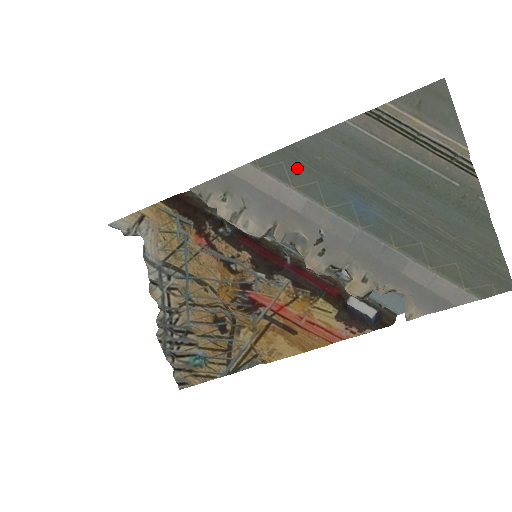
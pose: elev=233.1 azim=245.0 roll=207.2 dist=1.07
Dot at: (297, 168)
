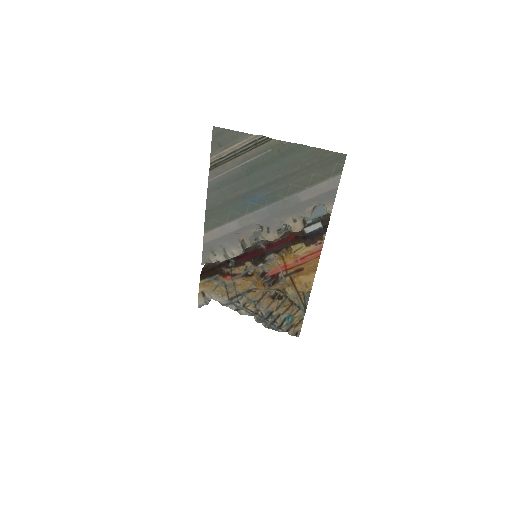
Dot at: (218, 216)
